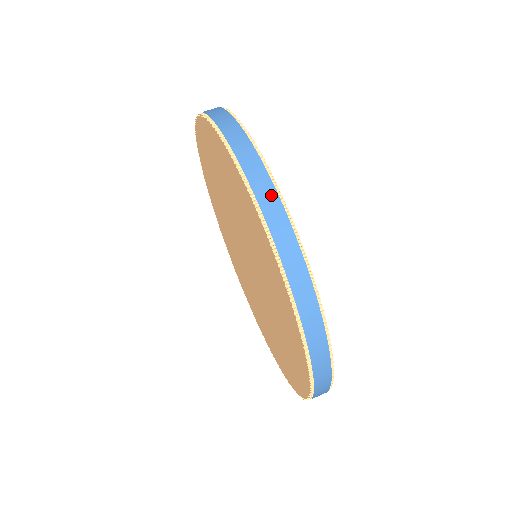
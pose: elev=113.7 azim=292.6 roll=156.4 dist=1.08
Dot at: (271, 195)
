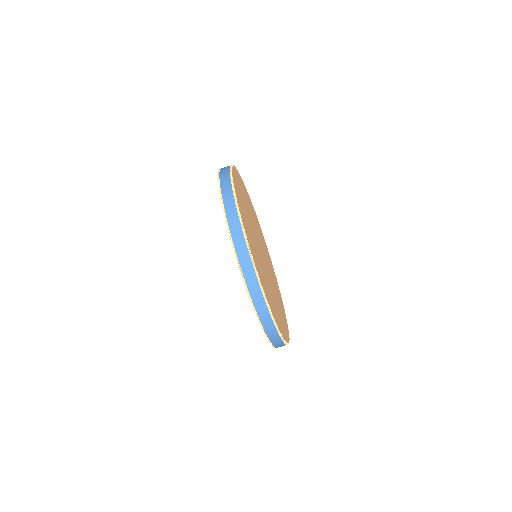
Dot at: (264, 309)
